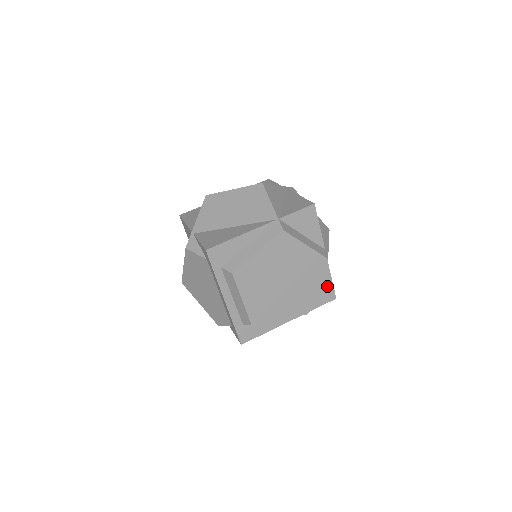
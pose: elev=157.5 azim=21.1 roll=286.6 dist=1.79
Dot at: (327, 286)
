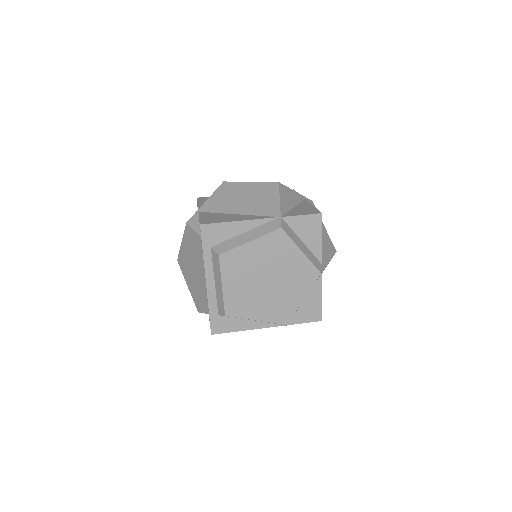
Dot at: (315, 304)
